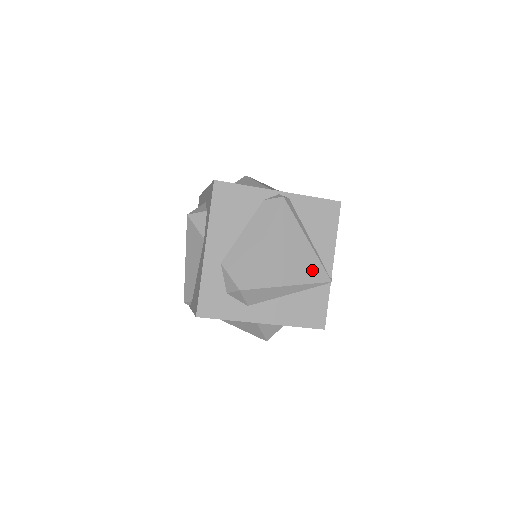
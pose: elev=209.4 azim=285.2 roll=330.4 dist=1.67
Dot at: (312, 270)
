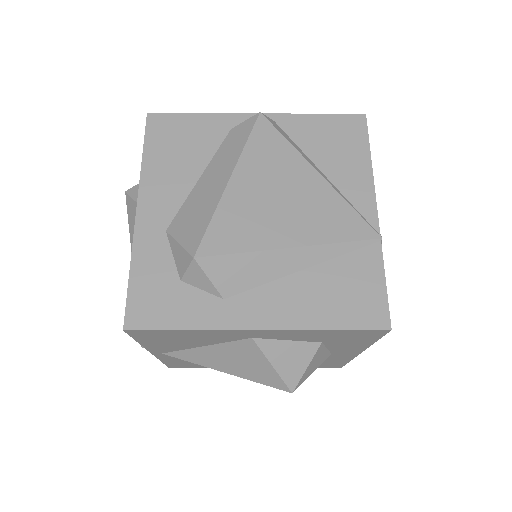
Dot at: (337, 219)
